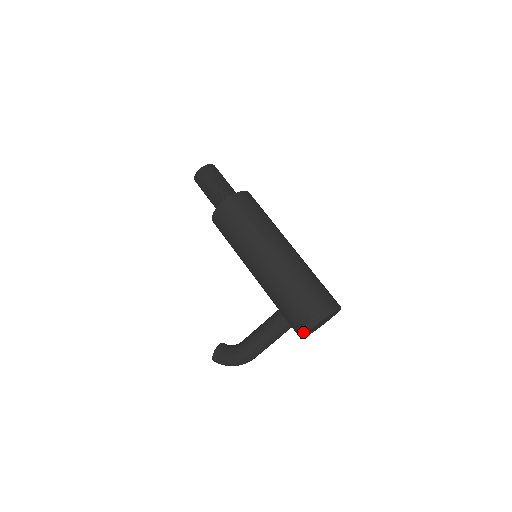
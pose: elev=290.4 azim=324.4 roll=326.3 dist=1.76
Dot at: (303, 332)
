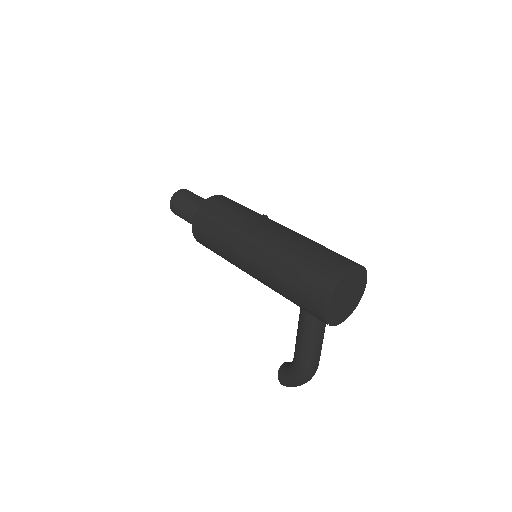
Dot at: (322, 319)
